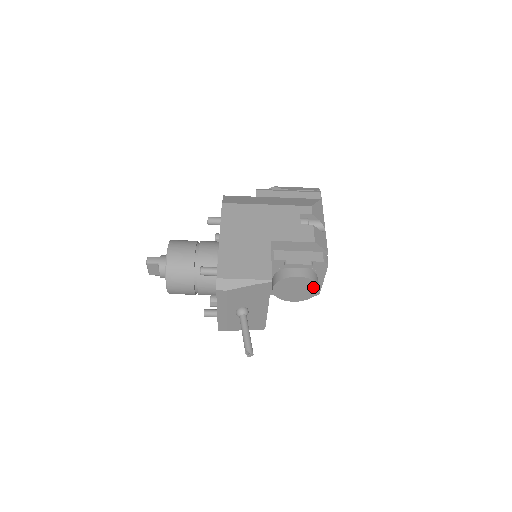
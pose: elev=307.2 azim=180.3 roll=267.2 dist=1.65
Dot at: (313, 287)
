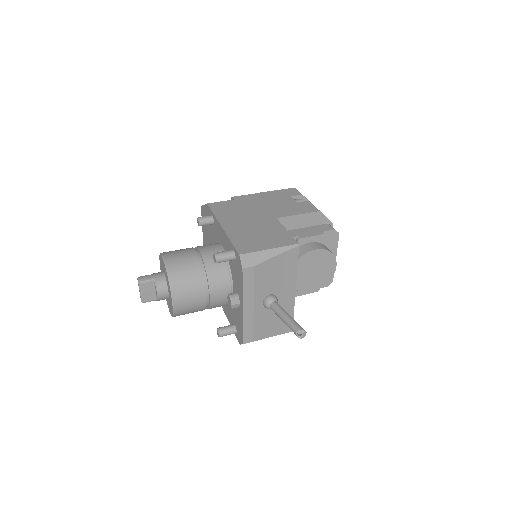
Dot at: (331, 263)
